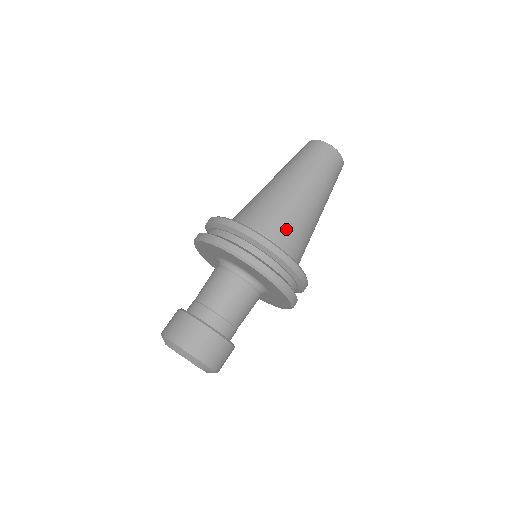
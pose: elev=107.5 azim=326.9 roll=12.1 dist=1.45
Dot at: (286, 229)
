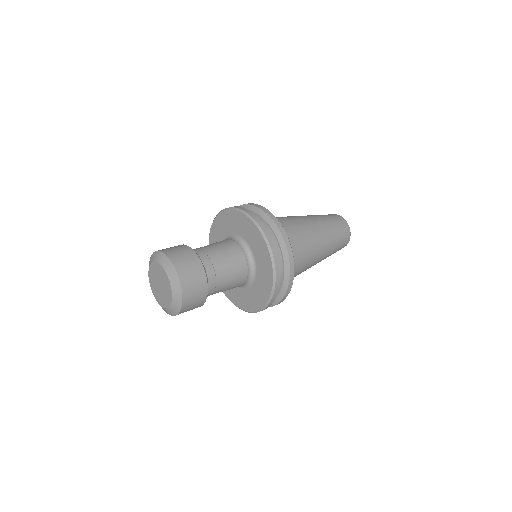
Dot at: (279, 220)
